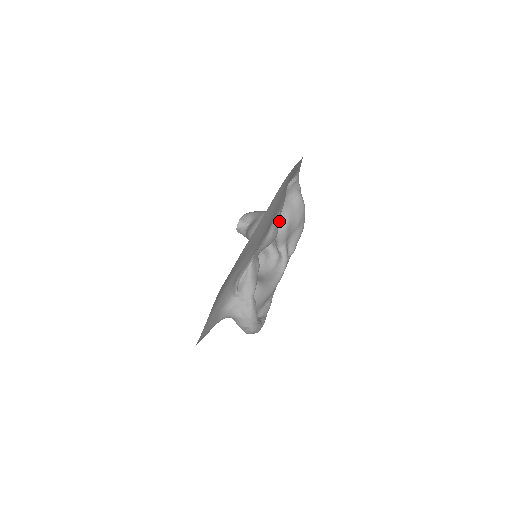
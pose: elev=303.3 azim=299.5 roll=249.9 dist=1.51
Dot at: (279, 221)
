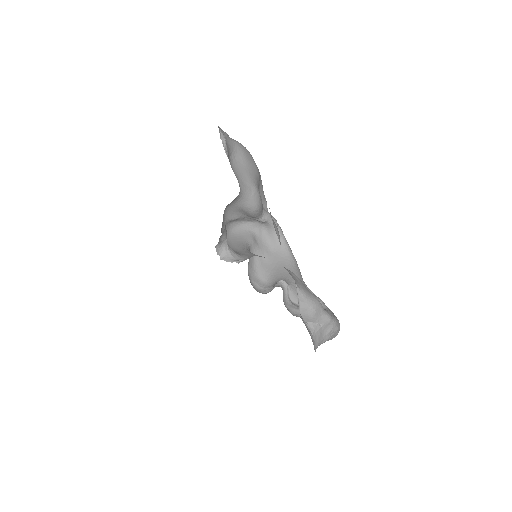
Dot at: (247, 198)
